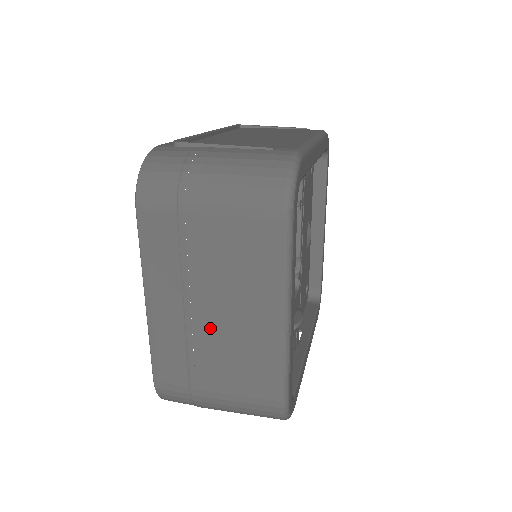
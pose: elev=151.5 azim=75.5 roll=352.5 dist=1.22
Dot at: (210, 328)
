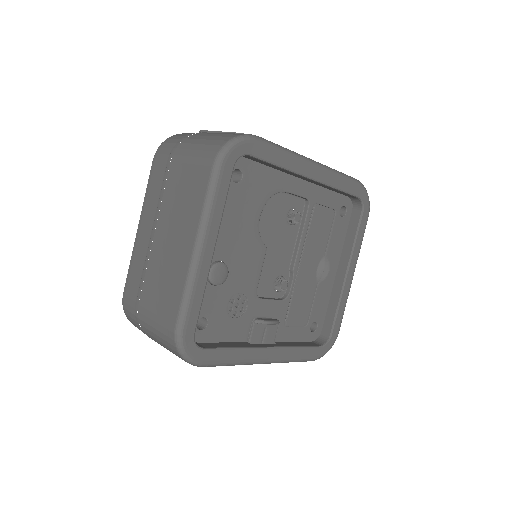
Dot at: (158, 251)
